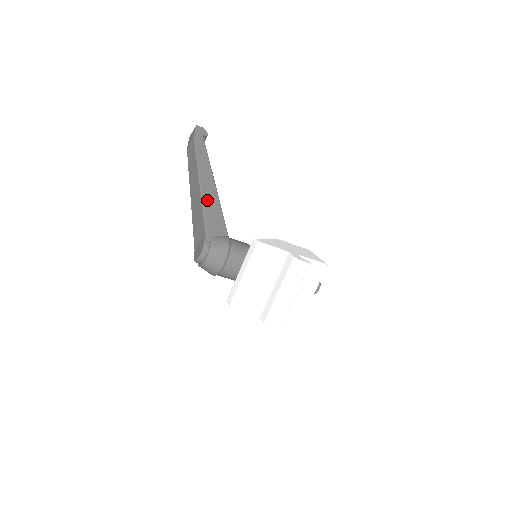
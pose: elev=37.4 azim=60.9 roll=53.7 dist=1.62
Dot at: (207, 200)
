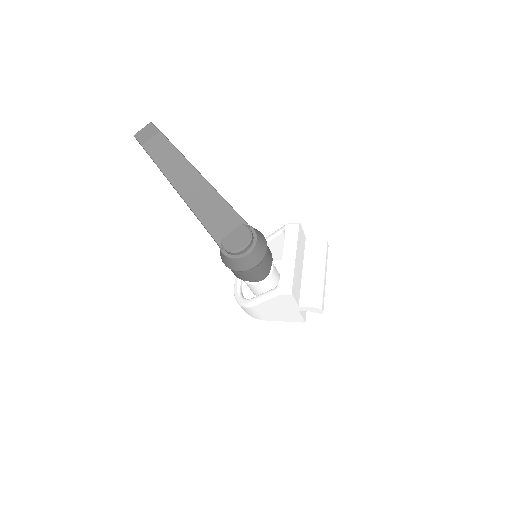
Dot at: occluded
